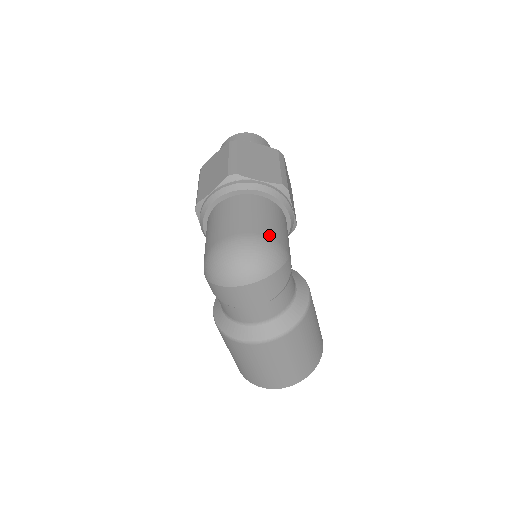
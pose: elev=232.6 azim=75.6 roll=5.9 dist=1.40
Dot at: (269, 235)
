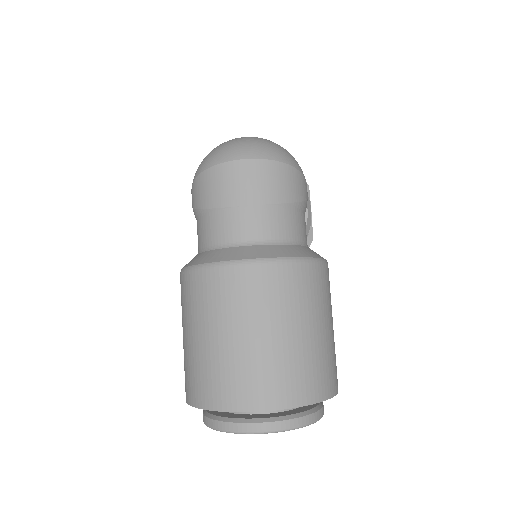
Dot at: occluded
